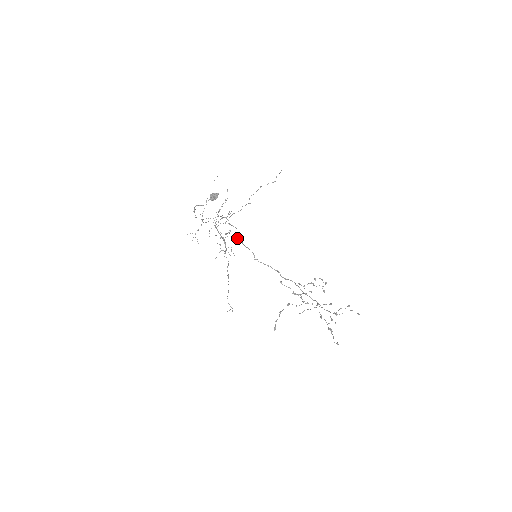
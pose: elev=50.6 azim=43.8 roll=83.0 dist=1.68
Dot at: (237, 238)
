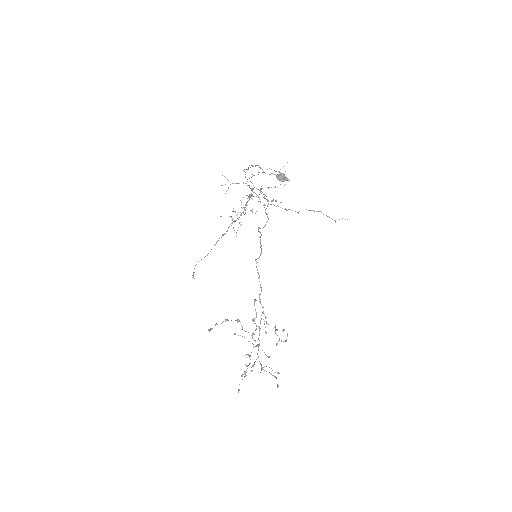
Dot at: occluded
